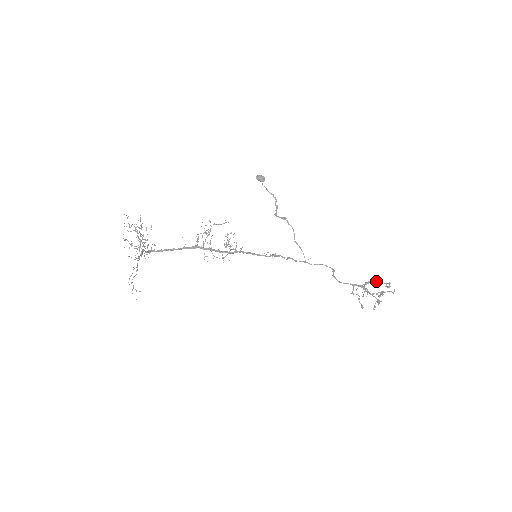
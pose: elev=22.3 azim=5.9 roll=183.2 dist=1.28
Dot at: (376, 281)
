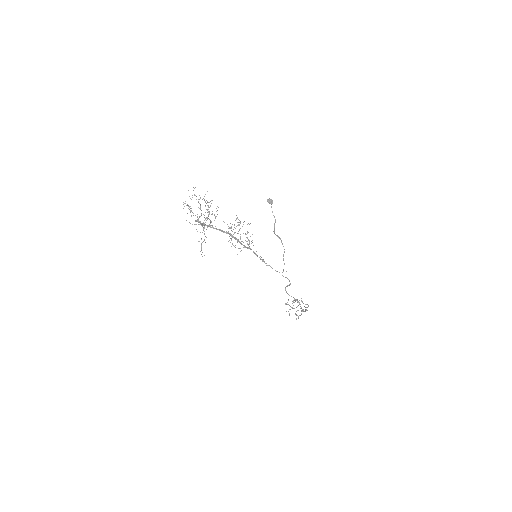
Dot at: occluded
